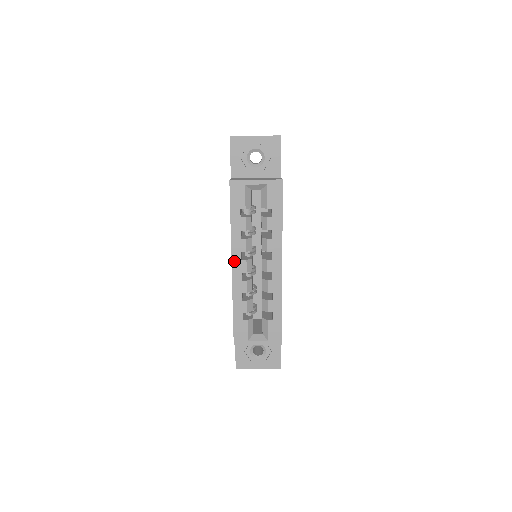
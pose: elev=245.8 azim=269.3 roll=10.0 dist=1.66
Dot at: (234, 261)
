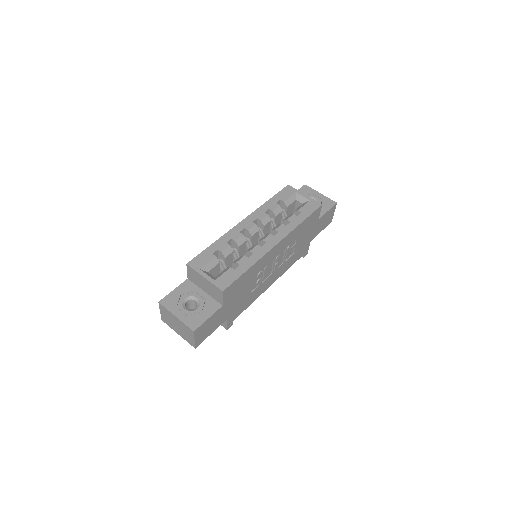
Dot at: (247, 219)
